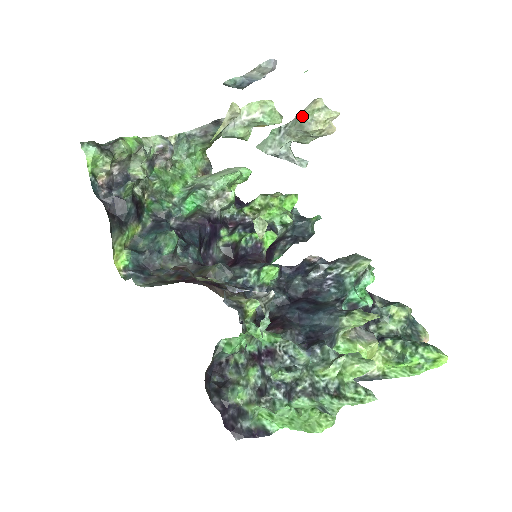
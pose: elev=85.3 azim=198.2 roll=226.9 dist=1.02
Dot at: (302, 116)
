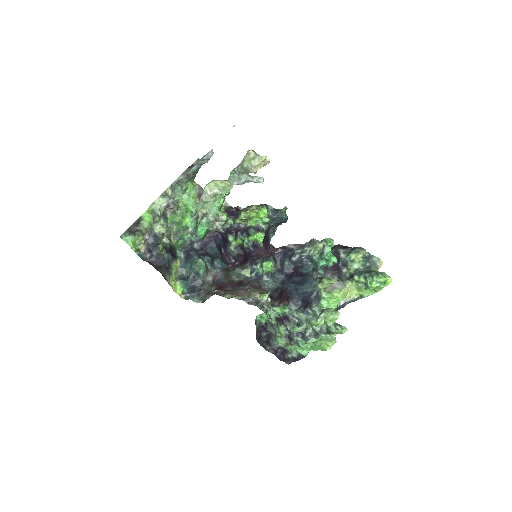
Dot at: (244, 164)
